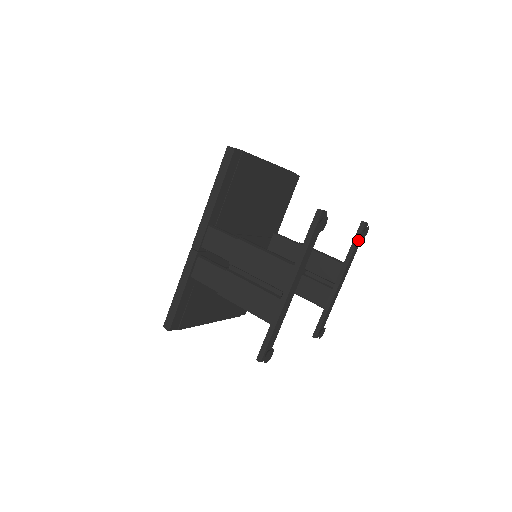
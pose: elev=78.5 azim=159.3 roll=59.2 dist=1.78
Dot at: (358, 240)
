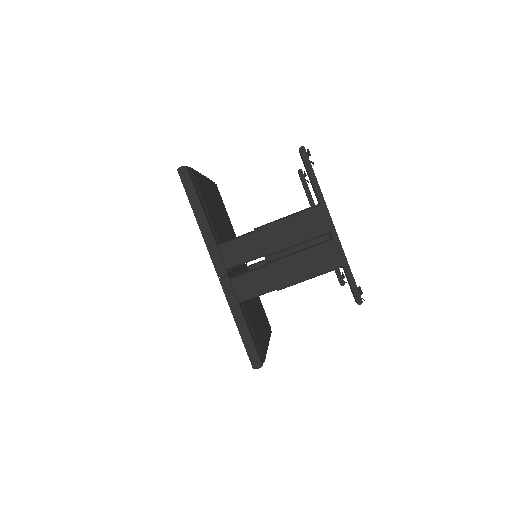
Dot at: (307, 186)
